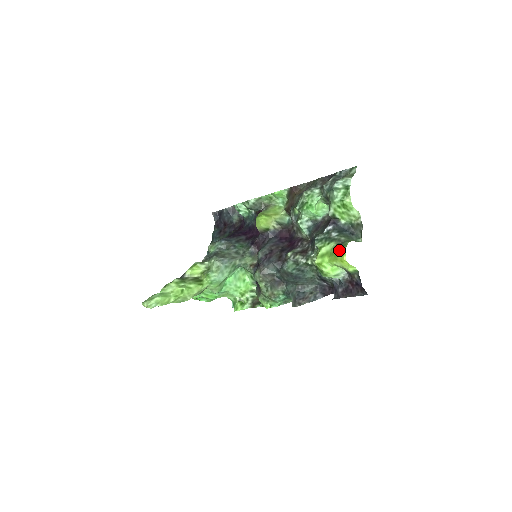
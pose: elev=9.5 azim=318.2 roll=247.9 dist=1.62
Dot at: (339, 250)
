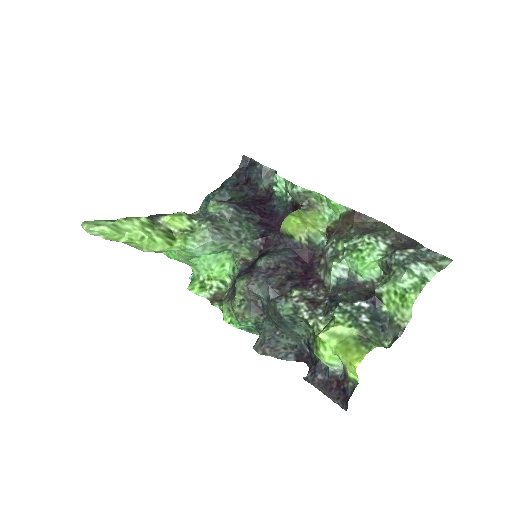
Dot at: (357, 347)
